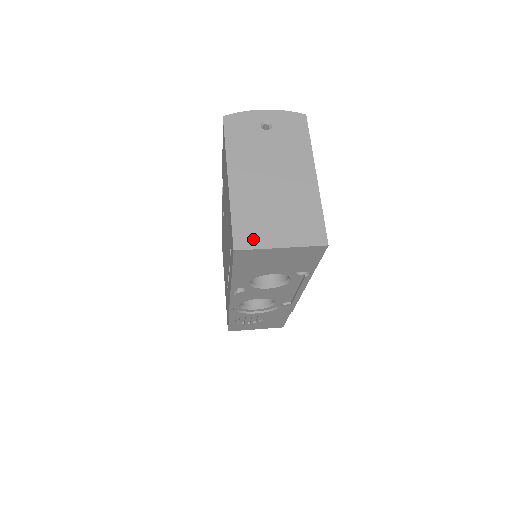
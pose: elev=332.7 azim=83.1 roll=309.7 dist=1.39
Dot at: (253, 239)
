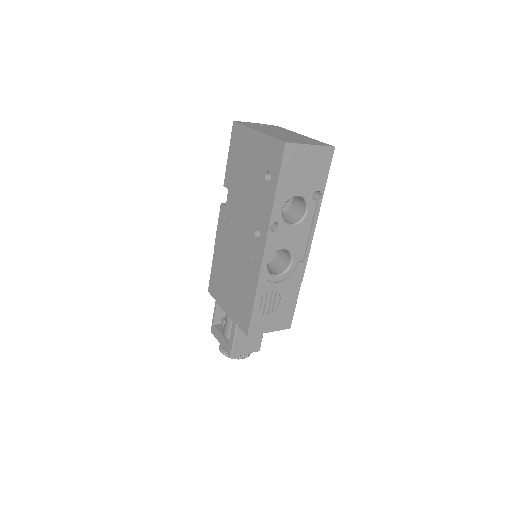
Dot at: (292, 141)
